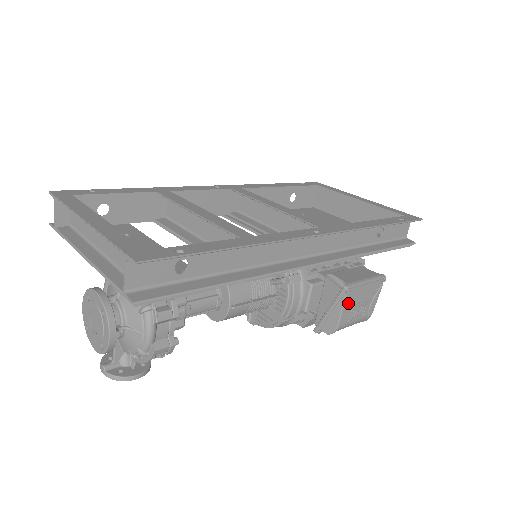
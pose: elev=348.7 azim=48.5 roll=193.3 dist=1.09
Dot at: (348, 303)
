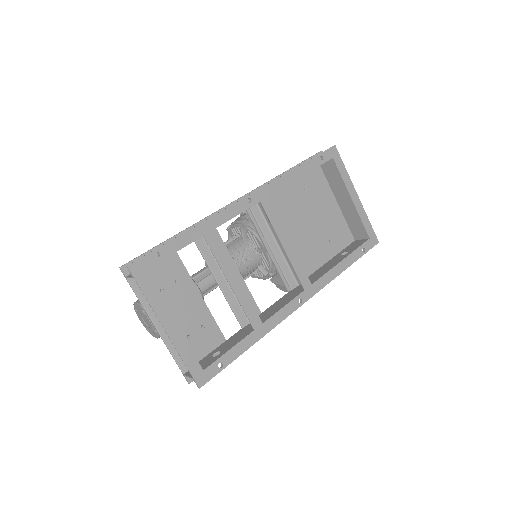
Dot at: occluded
